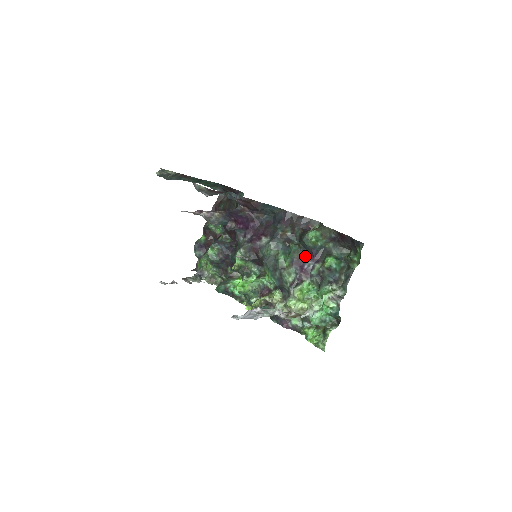
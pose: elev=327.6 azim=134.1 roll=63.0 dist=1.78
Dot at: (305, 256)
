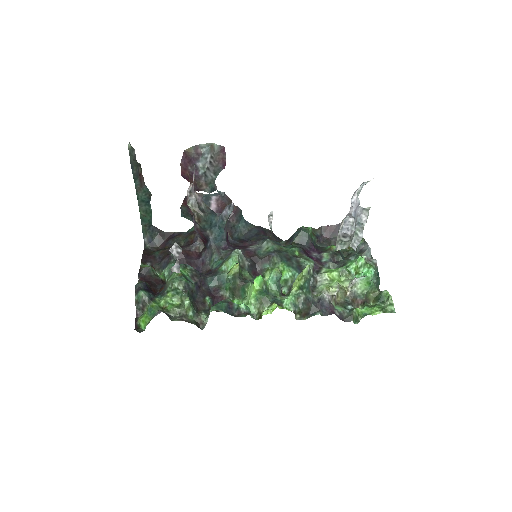
Dot at: (306, 250)
